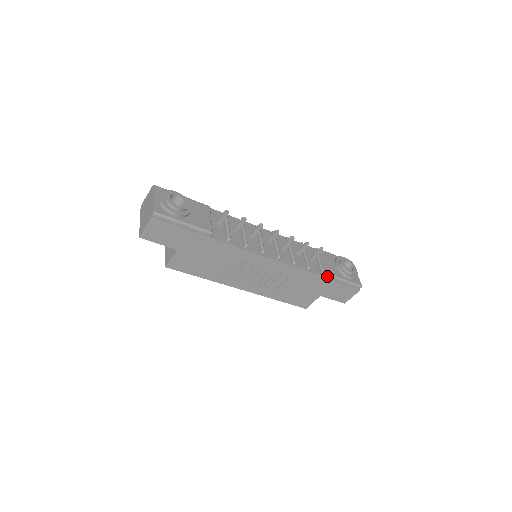
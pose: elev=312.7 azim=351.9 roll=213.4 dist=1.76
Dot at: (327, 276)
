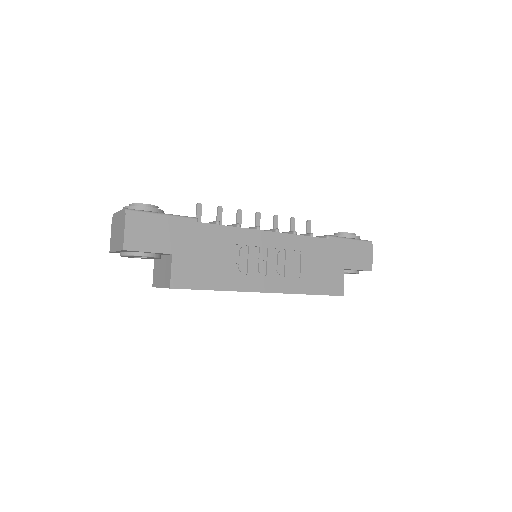
Dot at: (333, 239)
